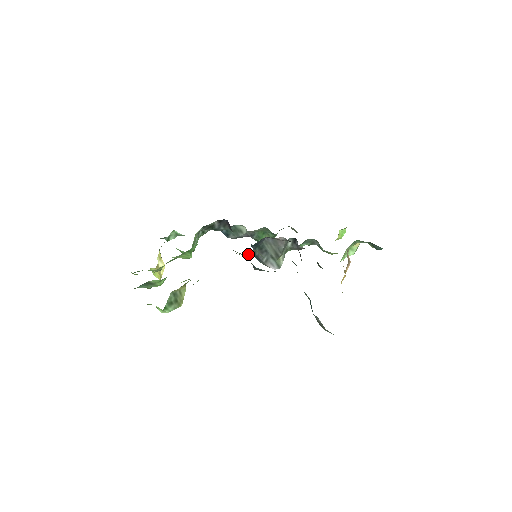
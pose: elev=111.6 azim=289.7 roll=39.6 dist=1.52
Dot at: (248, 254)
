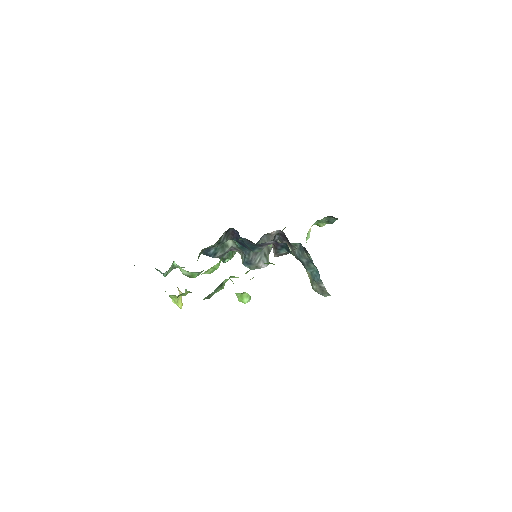
Dot at: (263, 248)
